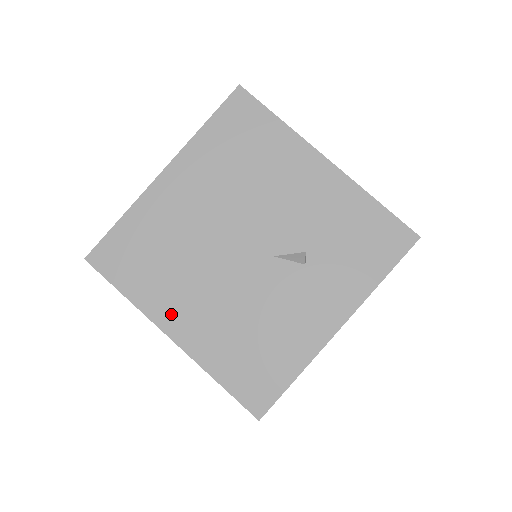
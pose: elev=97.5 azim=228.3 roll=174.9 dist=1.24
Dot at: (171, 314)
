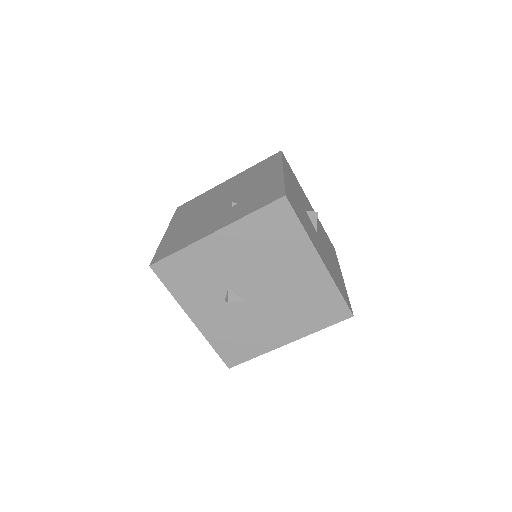
Dot at: (175, 225)
